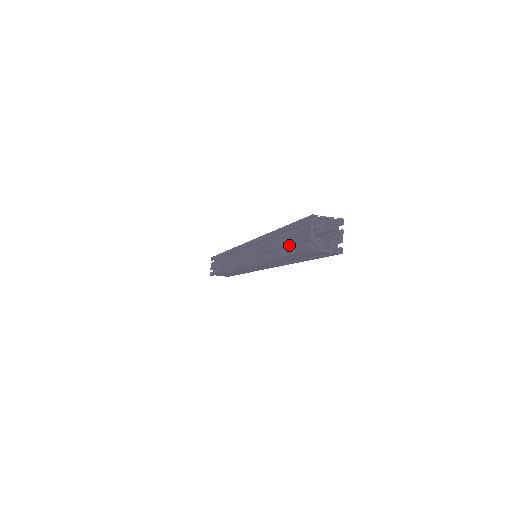
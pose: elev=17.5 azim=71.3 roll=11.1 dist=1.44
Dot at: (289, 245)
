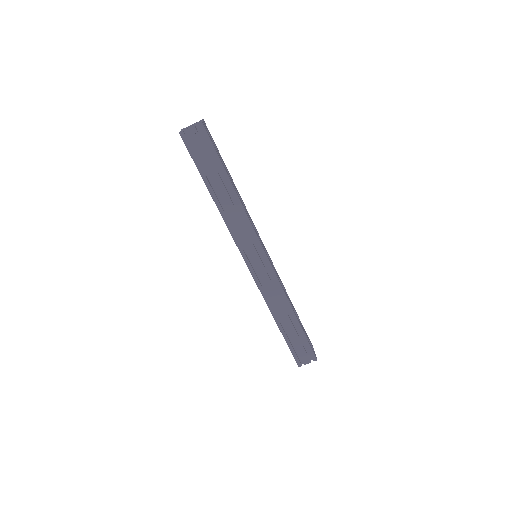
Dot at: occluded
